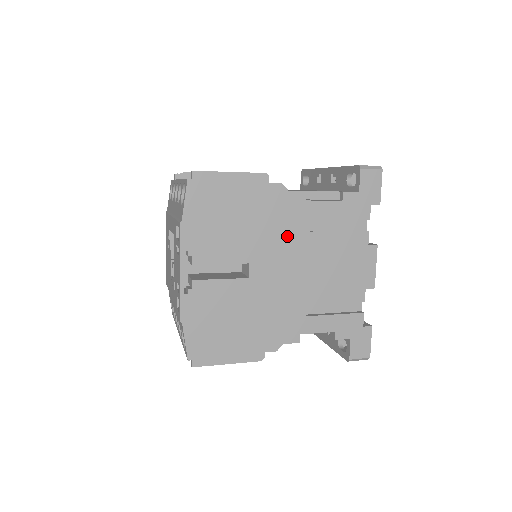
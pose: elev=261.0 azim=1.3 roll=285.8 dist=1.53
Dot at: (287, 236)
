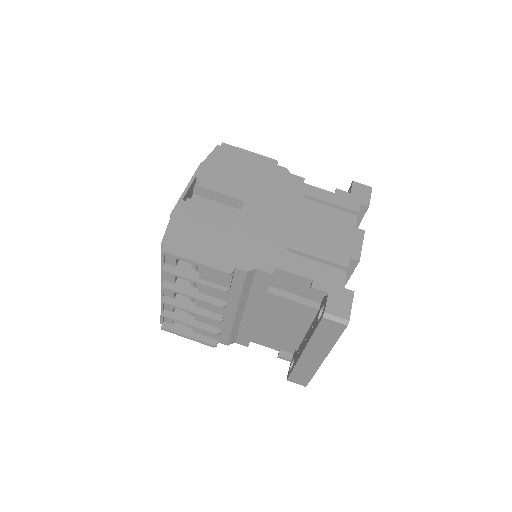
Dot at: (282, 197)
